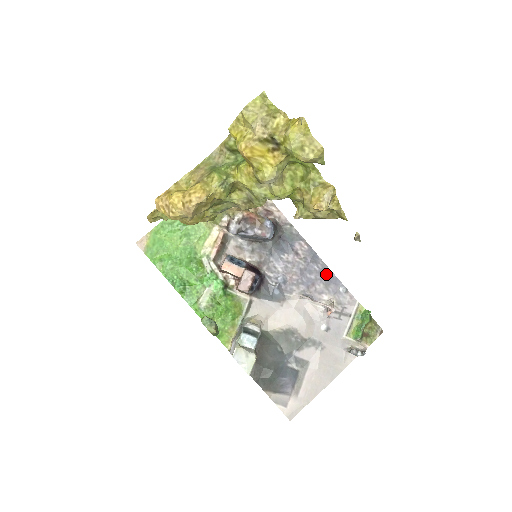
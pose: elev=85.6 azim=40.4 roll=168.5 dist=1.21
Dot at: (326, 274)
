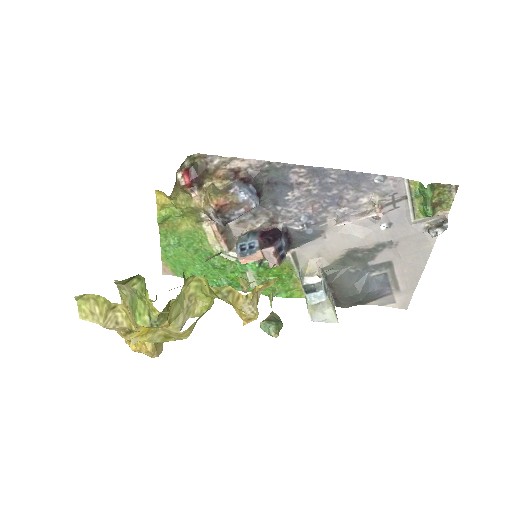
Dot at: (347, 178)
